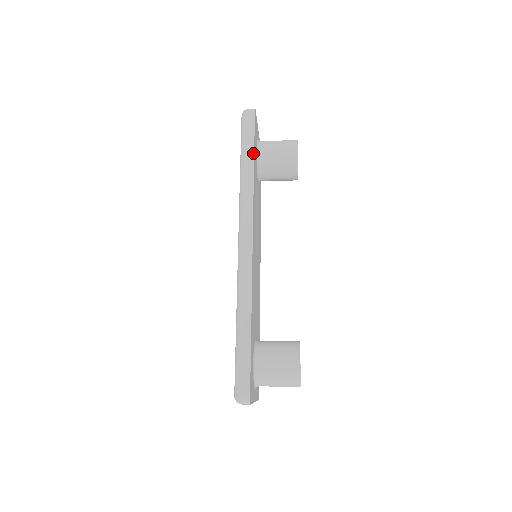
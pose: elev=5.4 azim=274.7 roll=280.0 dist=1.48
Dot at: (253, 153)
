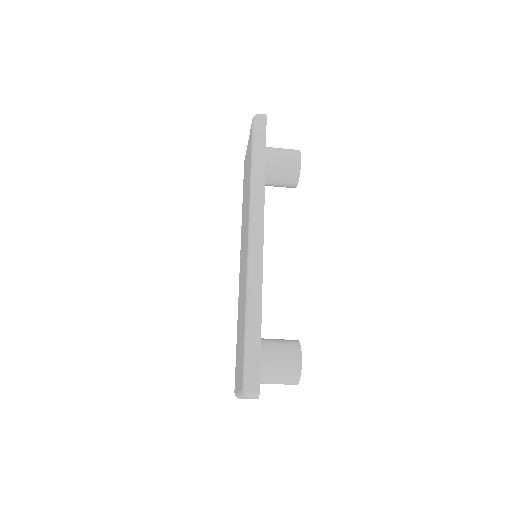
Dot at: (265, 156)
